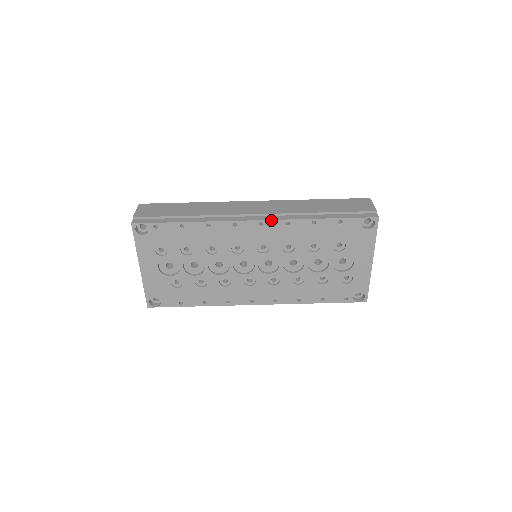
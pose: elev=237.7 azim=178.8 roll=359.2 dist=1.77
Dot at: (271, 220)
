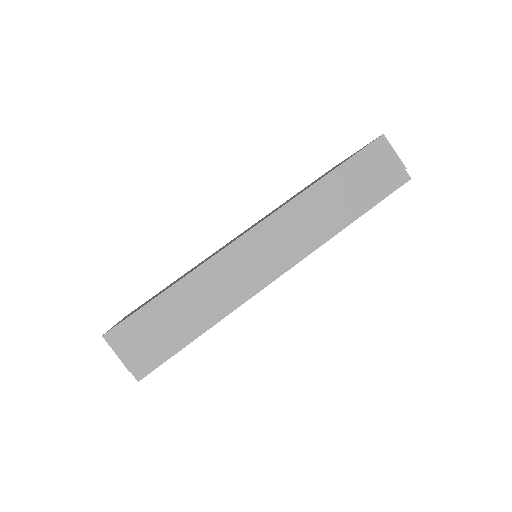
Dot at: occluded
